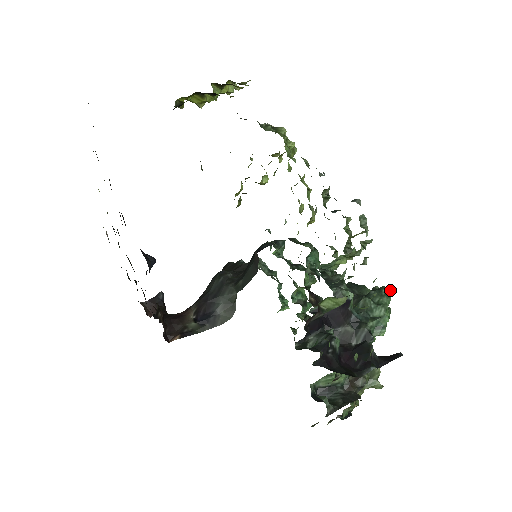
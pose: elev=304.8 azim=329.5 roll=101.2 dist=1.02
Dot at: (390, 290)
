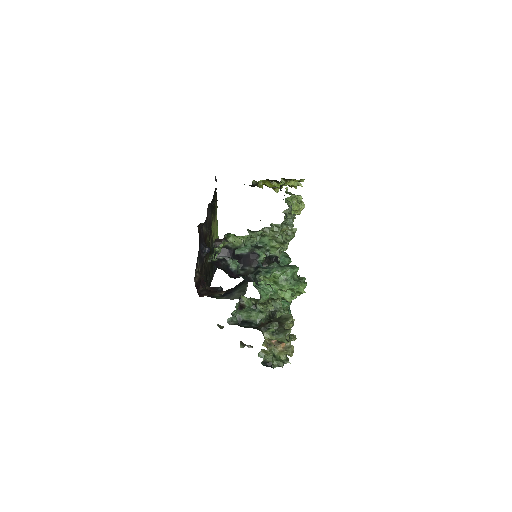
Dot at: (298, 267)
